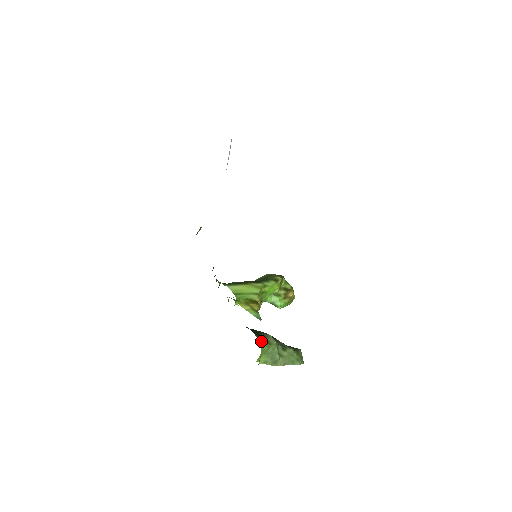
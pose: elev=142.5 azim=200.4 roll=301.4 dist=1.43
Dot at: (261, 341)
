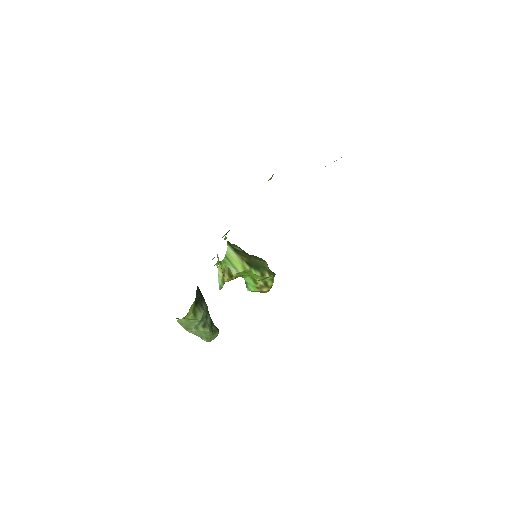
Dot at: (191, 311)
